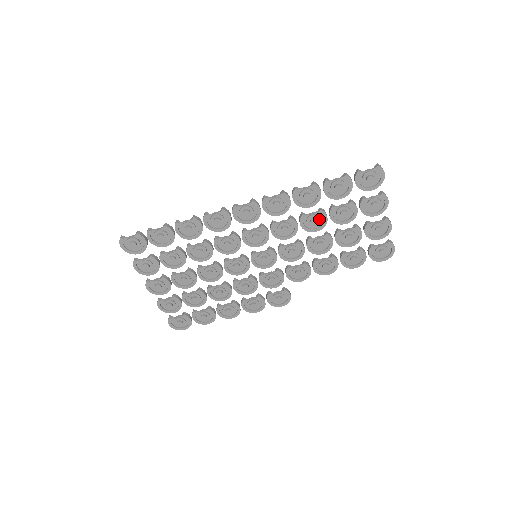
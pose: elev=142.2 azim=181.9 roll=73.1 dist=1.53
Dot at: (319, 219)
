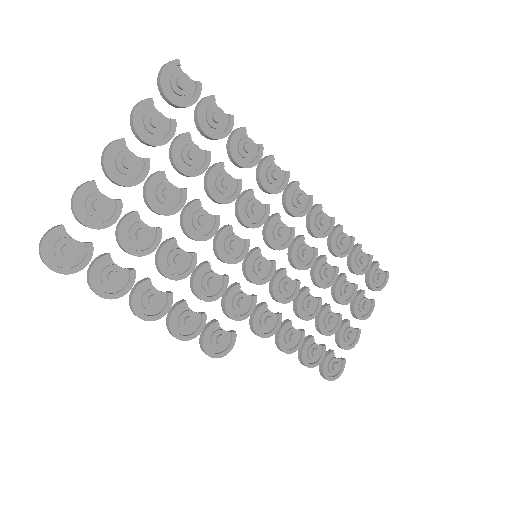
Dot at: (330, 275)
